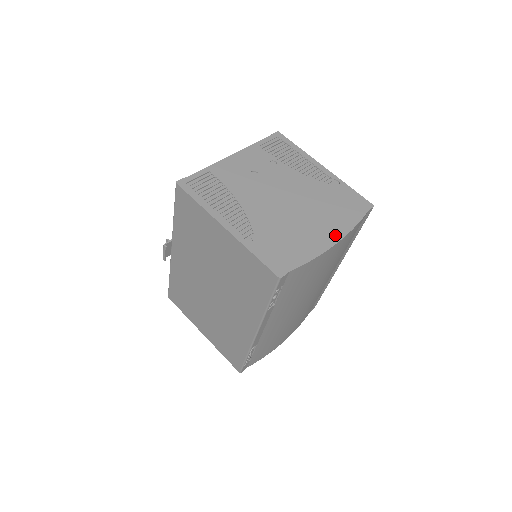
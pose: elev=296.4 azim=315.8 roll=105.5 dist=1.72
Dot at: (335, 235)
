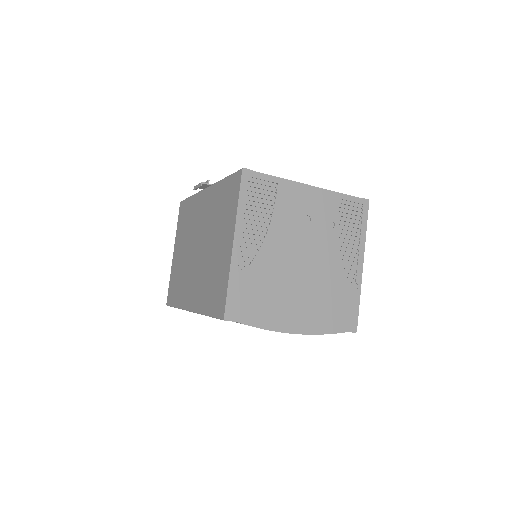
Dot at: (301, 327)
